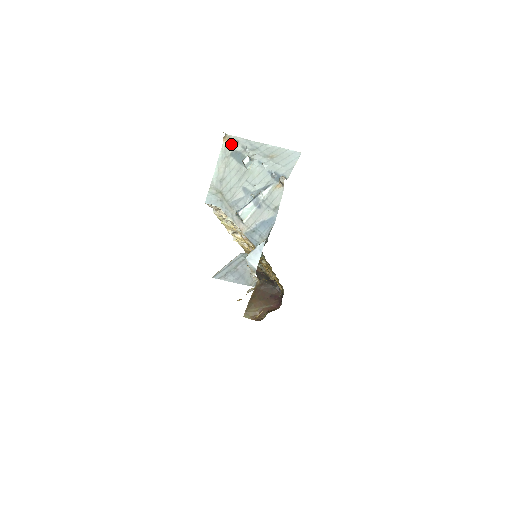
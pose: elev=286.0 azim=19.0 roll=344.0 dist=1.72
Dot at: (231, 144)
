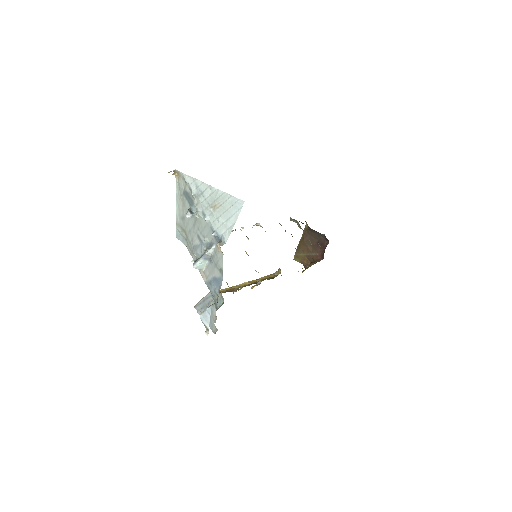
Dot at: (182, 181)
